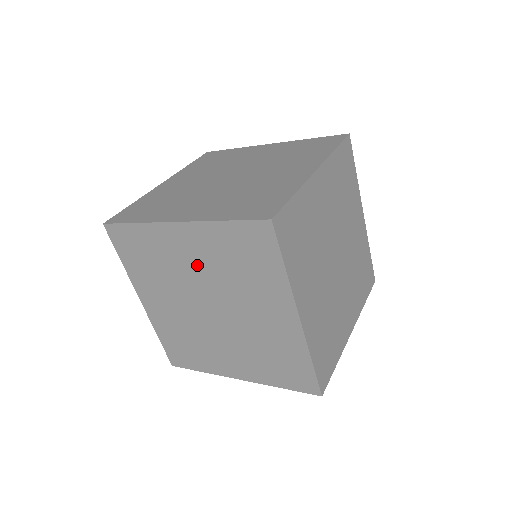
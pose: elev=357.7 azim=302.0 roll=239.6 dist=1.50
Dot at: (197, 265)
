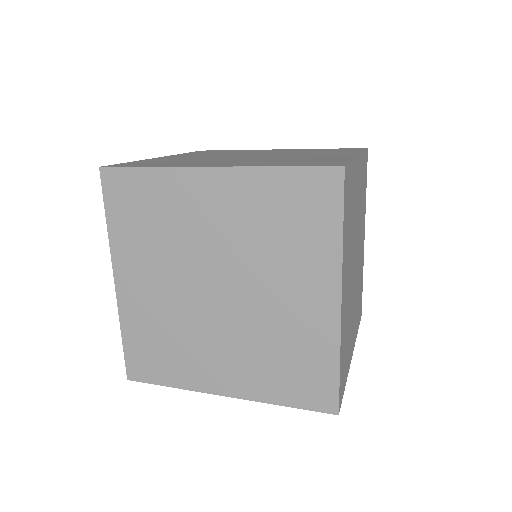
Dot at: (220, 227)
